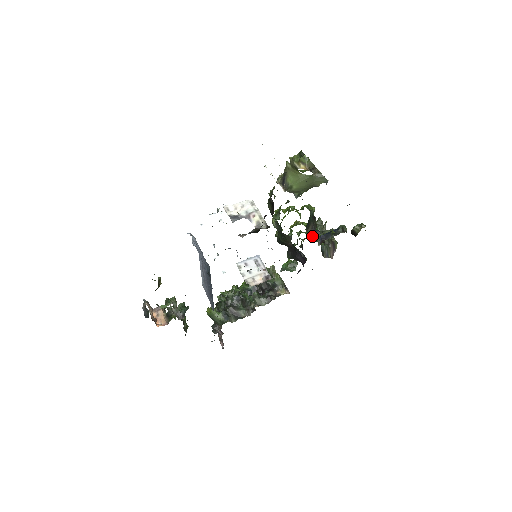
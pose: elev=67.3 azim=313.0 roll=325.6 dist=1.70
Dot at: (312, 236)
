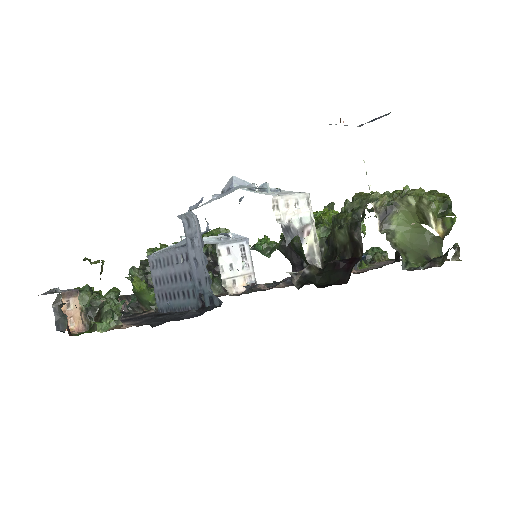
Dot at: occluded
